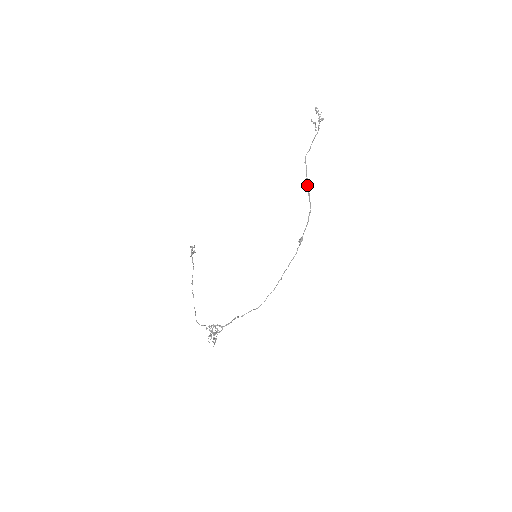
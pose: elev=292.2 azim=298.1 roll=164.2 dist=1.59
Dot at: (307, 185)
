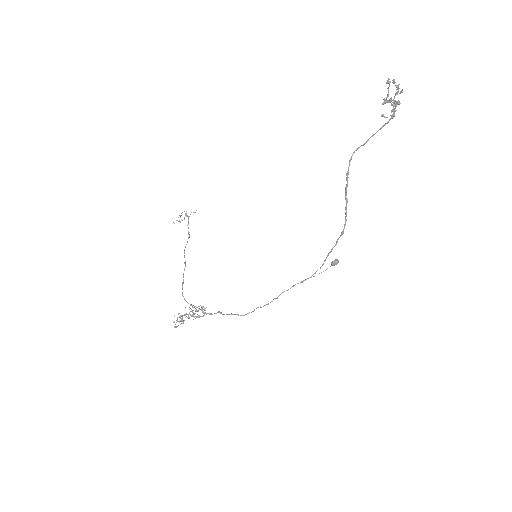
Dot at: (346, 194)
